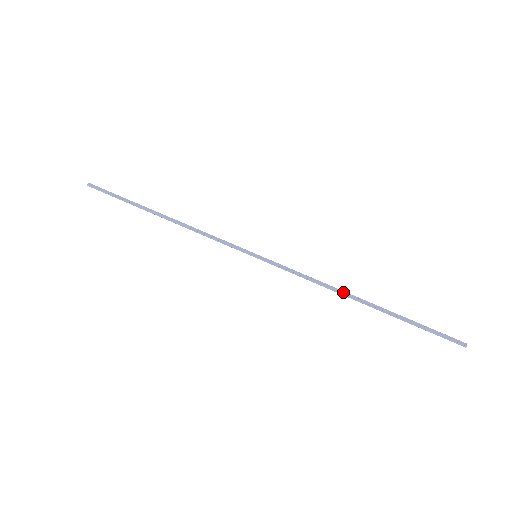
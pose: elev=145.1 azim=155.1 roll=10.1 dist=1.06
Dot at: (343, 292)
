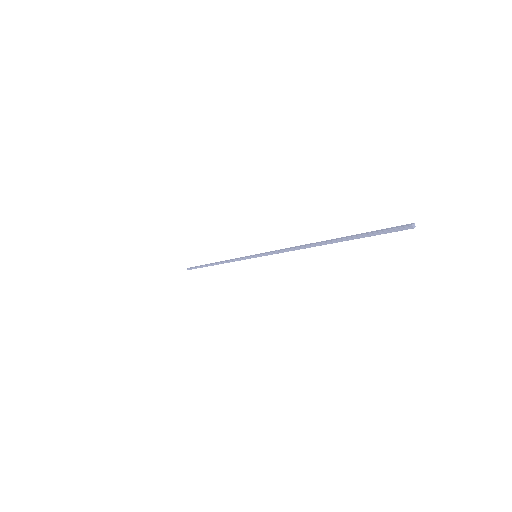
Dot at: (306, 245)
